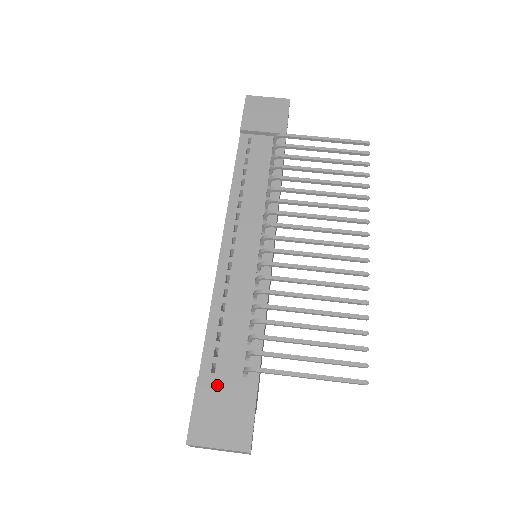
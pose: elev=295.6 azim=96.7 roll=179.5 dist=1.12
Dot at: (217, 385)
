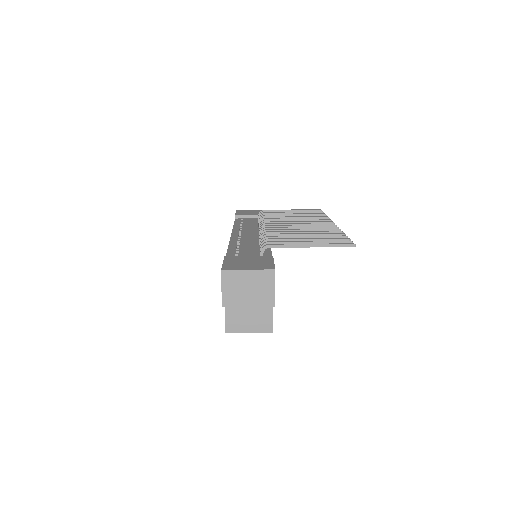
Dot at: (241, 257)
